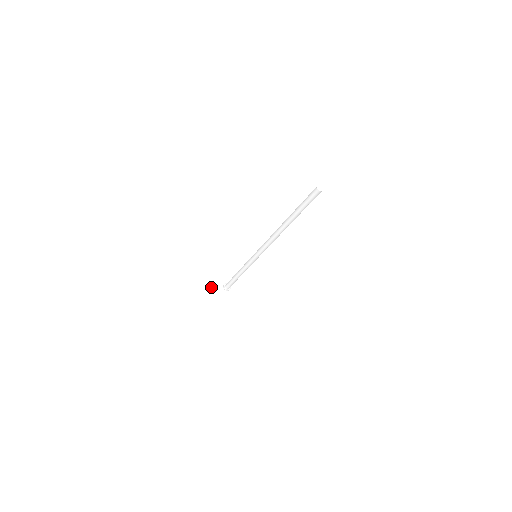
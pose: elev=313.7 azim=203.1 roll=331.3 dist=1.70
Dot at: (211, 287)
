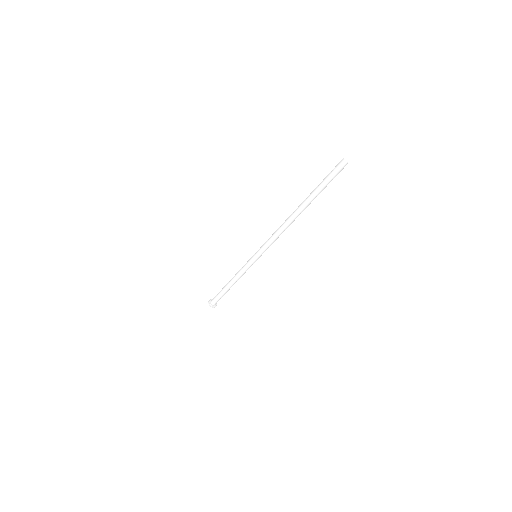
Dot at: (193, 317)
